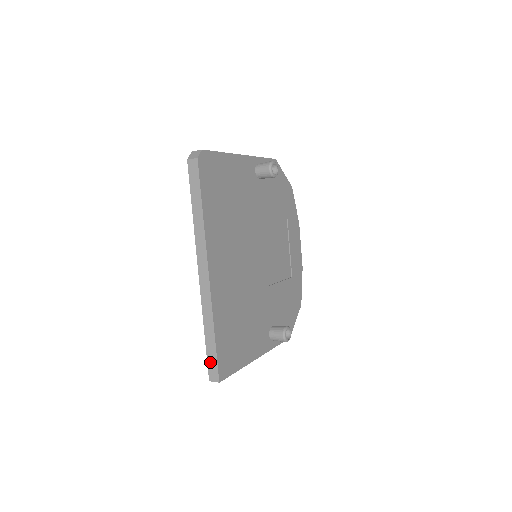
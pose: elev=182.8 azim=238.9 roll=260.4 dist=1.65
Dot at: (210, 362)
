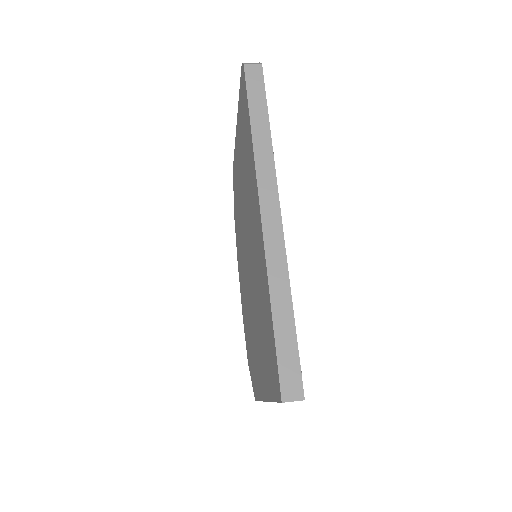
Dot at: (284, 363)
